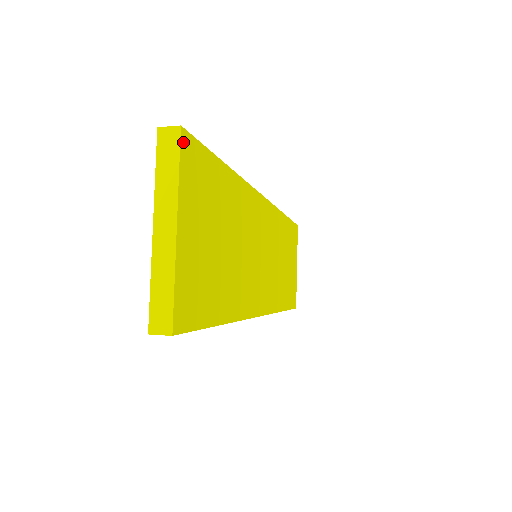
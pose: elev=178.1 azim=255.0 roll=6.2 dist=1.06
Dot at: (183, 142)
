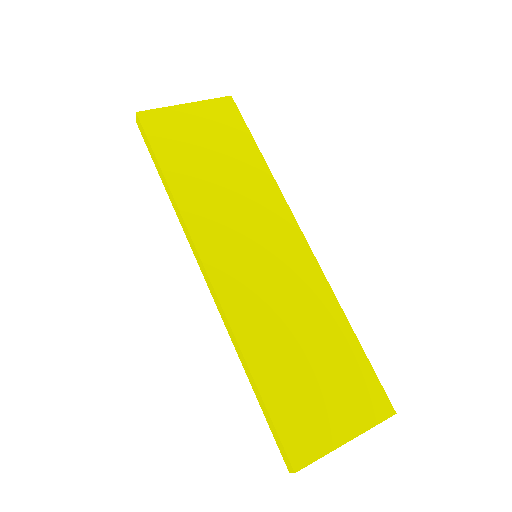
Dot at: (227, 99)
